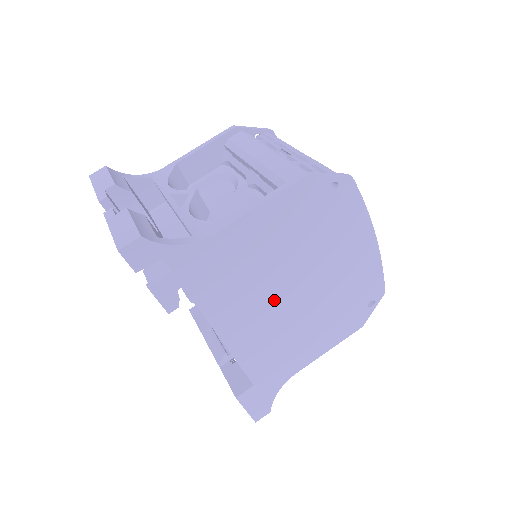
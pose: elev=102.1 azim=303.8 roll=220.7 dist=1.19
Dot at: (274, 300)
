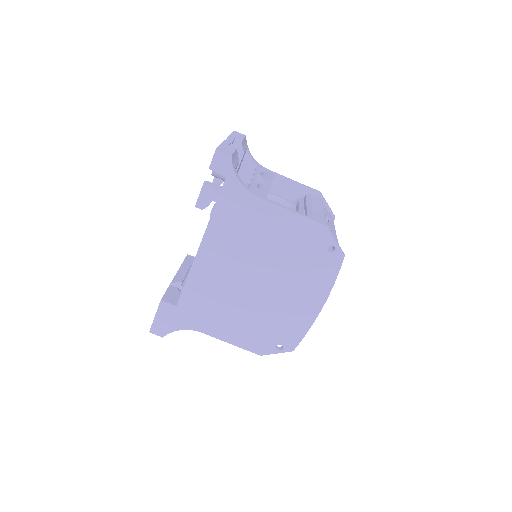
Dot at: (242, 270)
